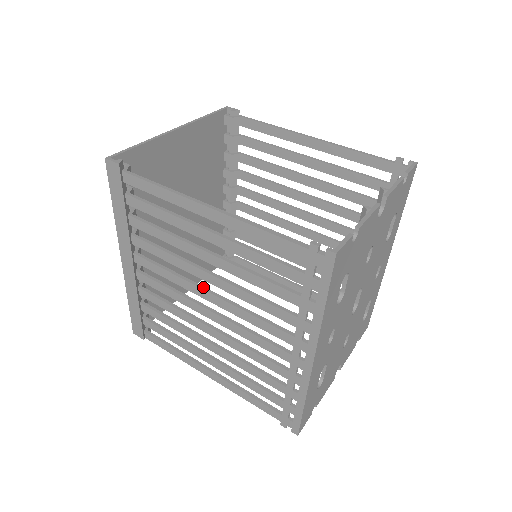
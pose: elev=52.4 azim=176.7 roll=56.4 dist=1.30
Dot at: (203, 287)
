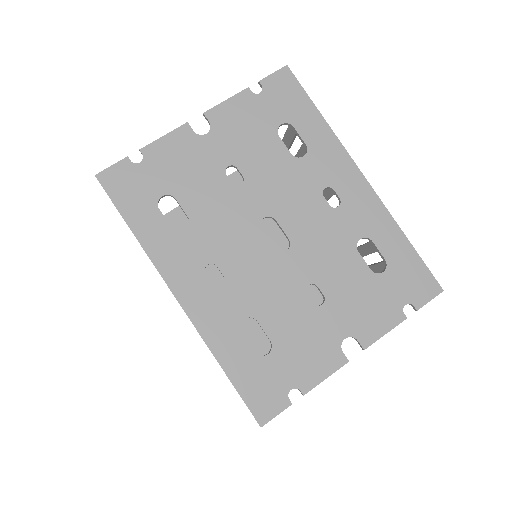
Dot at: occluded
